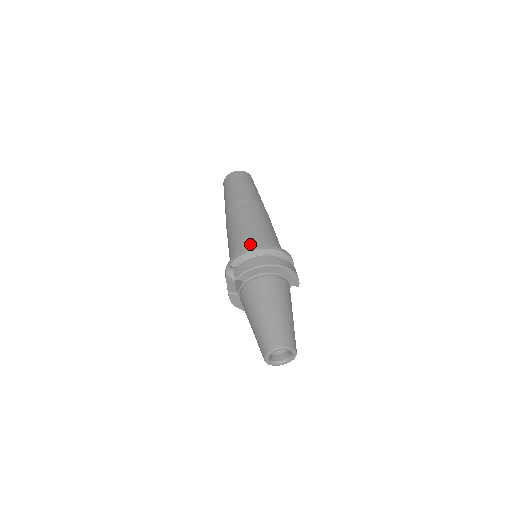
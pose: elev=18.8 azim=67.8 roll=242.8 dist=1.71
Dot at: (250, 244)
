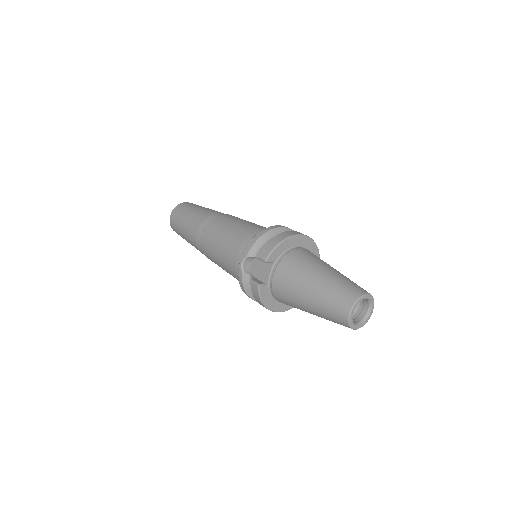
Dot at: (255, 233)
